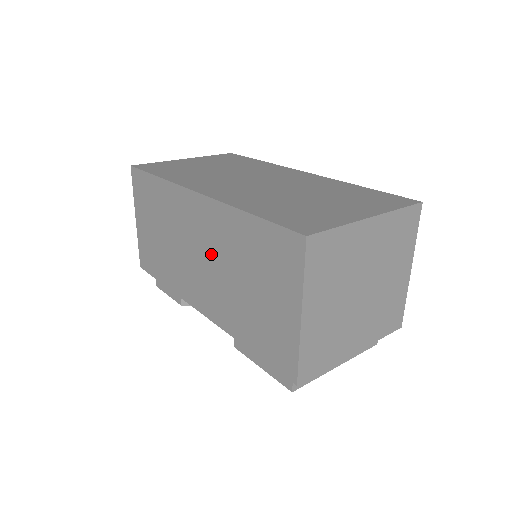
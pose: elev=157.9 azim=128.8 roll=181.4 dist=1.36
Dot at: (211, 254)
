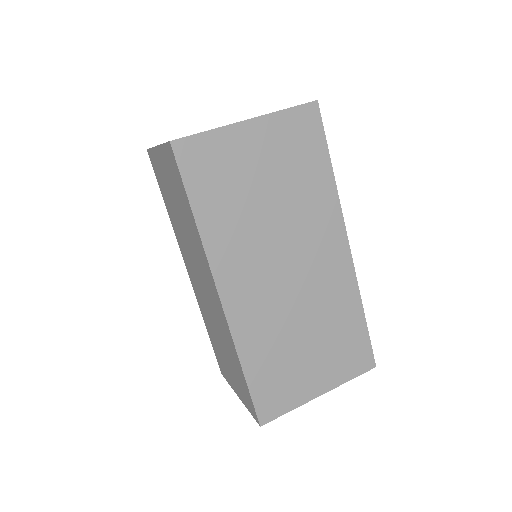
Dot at: (210, 304)
